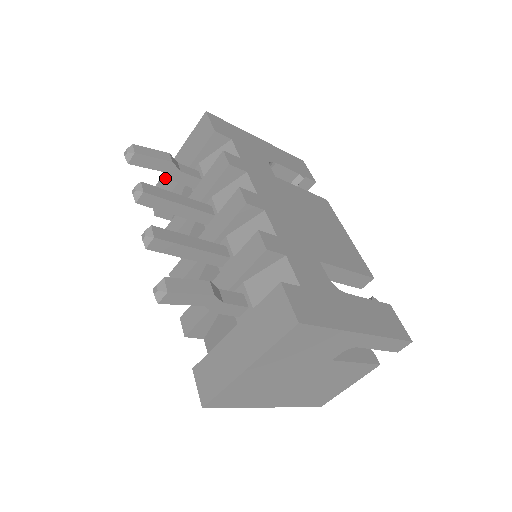
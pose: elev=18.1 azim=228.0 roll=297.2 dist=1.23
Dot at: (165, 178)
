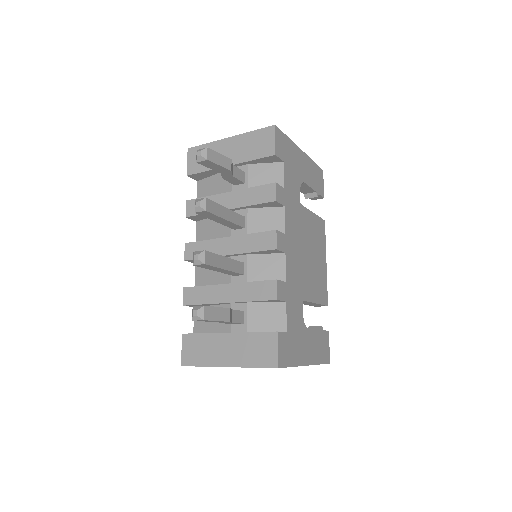
Dot at: occluded
